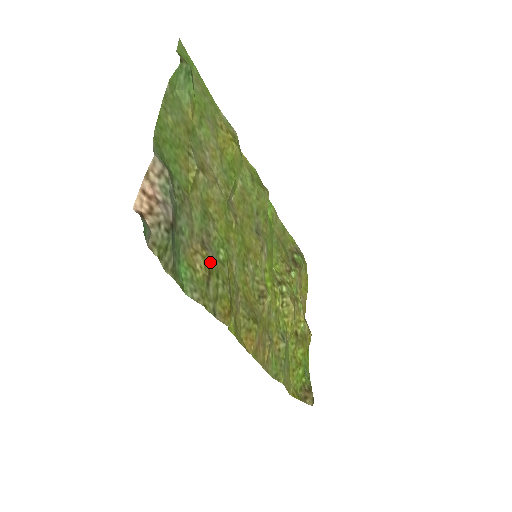
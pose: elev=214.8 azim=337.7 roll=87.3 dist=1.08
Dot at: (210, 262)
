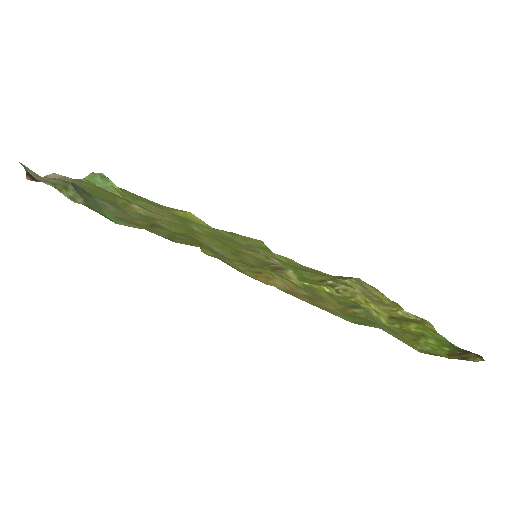
Dot at: (155, 224)
